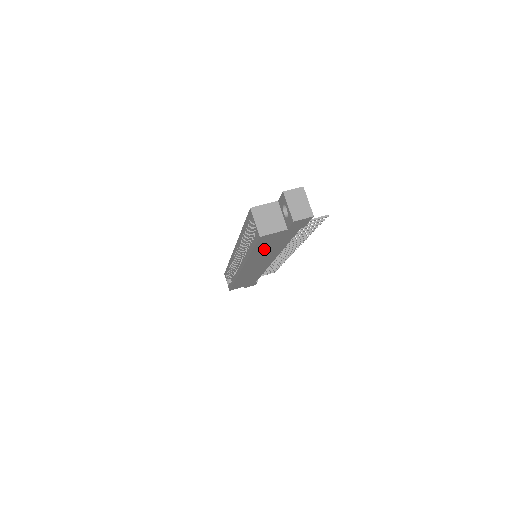
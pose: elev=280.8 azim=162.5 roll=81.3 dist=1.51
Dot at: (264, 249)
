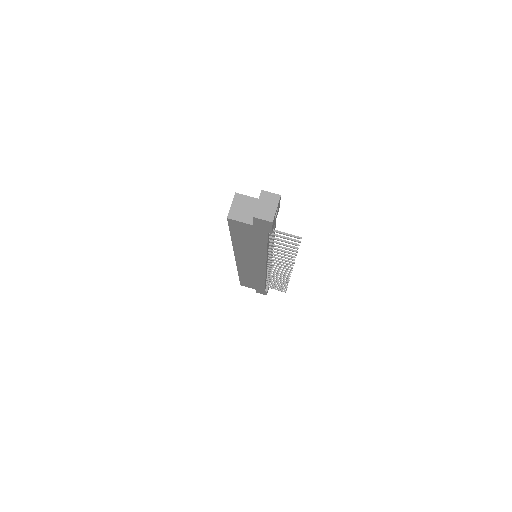
Dot at: (244, 241)
